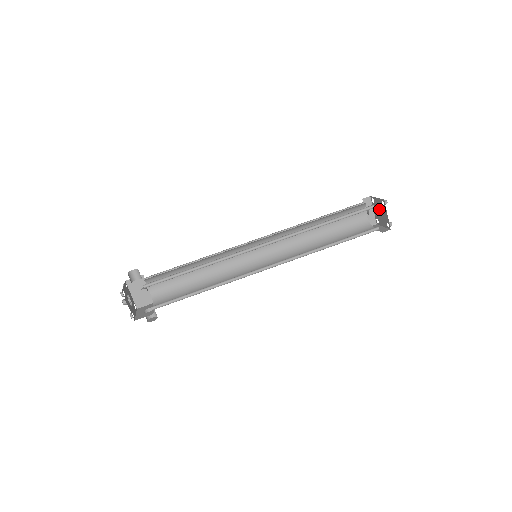
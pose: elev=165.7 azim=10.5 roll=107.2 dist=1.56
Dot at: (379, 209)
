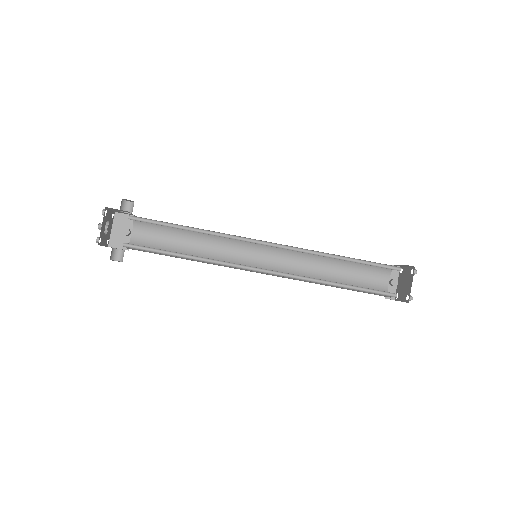
Dot at: (405, 280)
